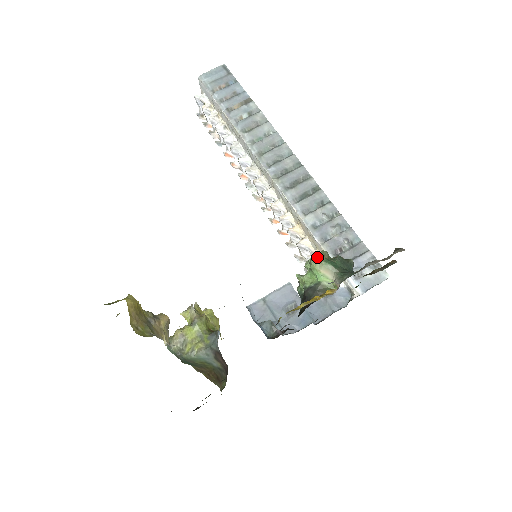
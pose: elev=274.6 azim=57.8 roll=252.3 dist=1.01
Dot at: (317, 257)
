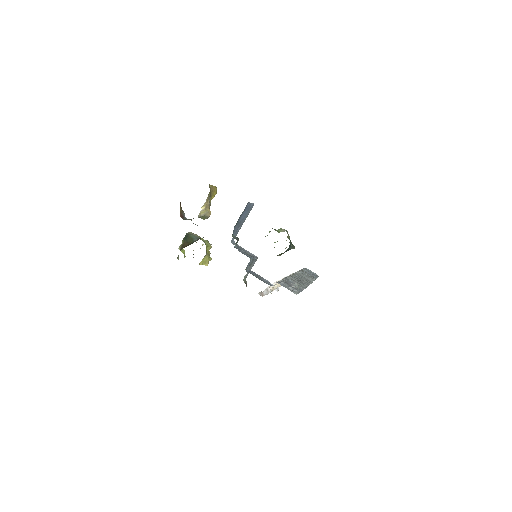
Dot at: occluded
